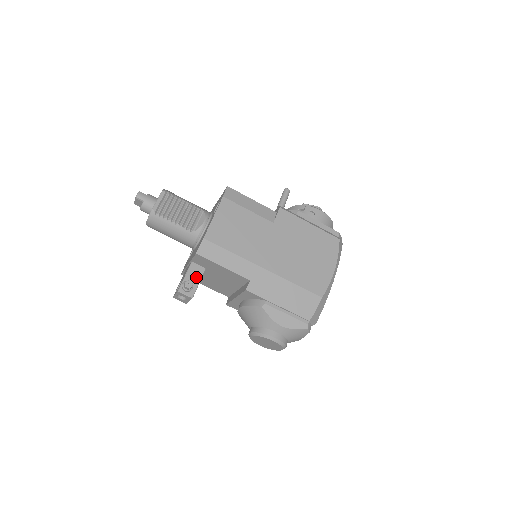
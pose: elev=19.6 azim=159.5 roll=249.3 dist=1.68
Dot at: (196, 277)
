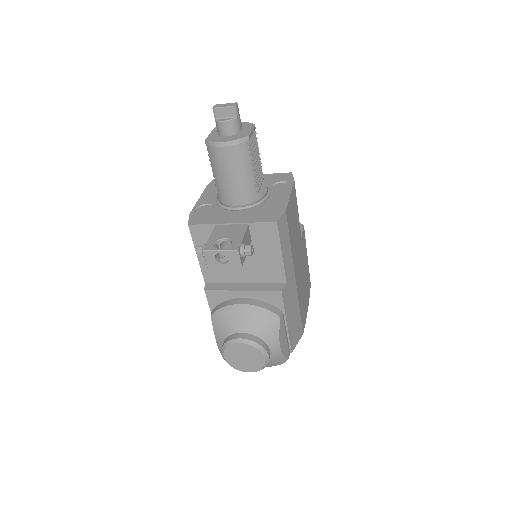
Dot at: occluded
